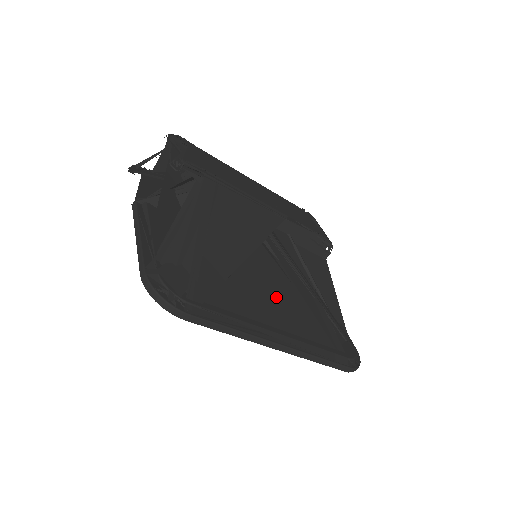
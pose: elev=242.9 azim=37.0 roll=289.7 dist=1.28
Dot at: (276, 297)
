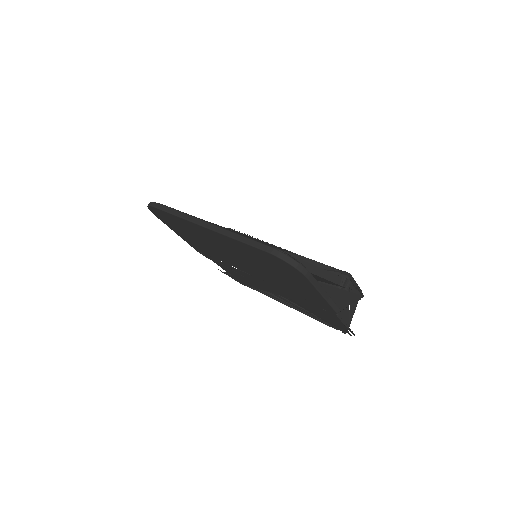
Dot at: occluded
